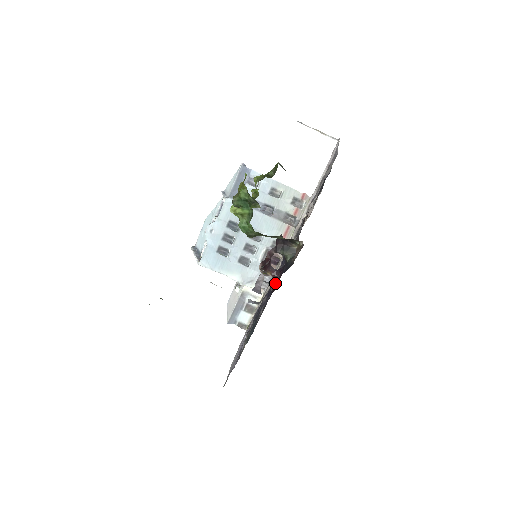
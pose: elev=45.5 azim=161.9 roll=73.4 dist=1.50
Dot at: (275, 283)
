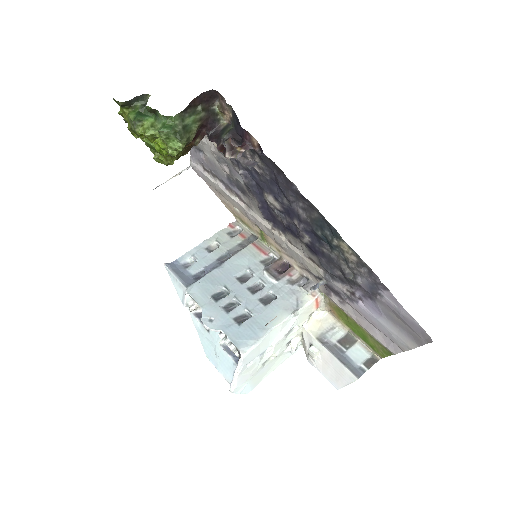
Dot at: (254, 149)
